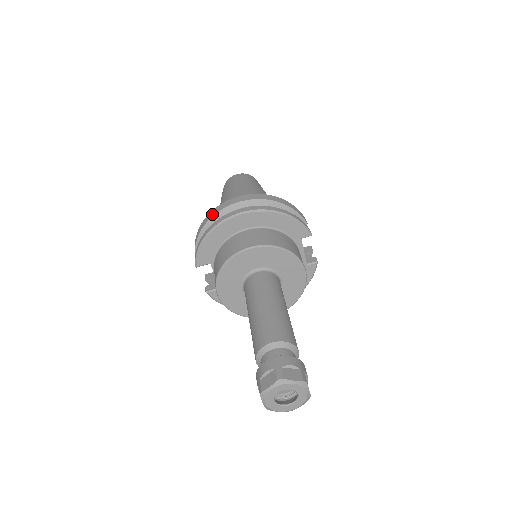
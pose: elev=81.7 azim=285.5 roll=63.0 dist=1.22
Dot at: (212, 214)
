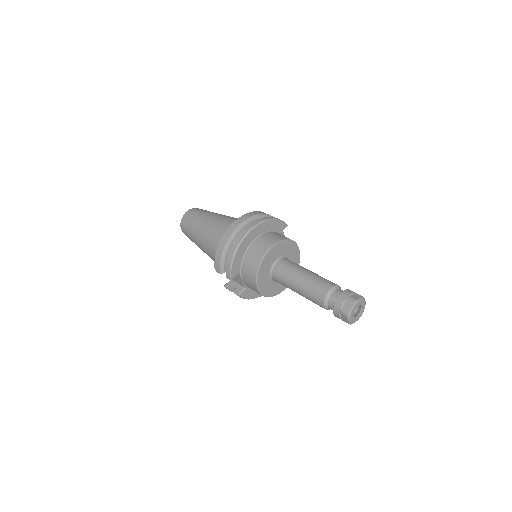
Dot at: (225, 240)
